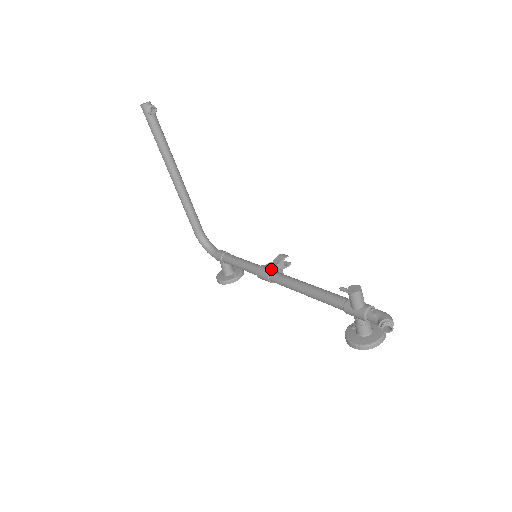
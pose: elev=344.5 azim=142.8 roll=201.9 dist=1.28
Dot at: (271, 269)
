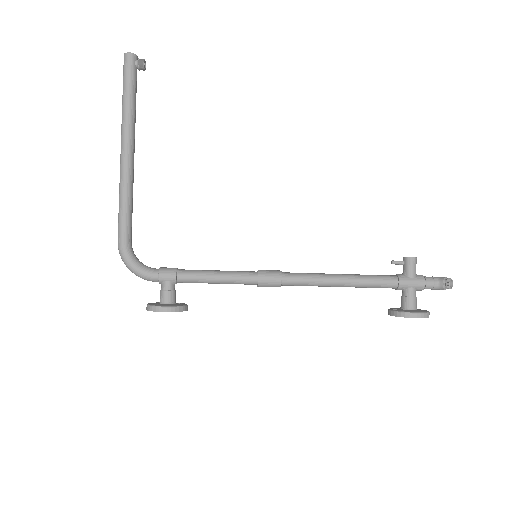
Dot at: (278, 270)
